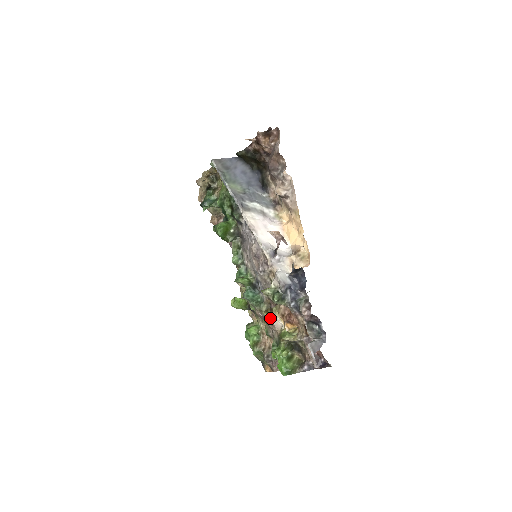
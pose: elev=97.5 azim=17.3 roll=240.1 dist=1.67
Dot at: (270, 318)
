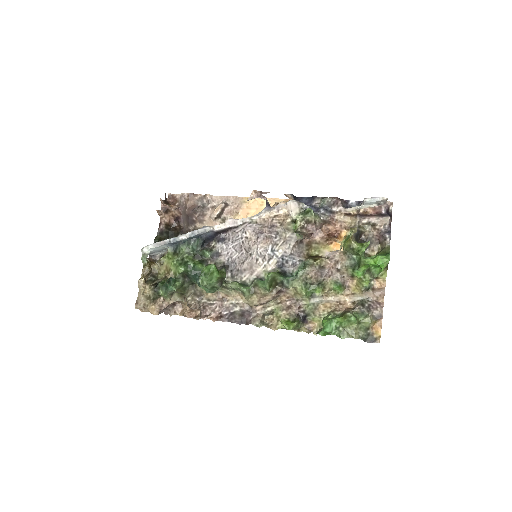
Dot at: (324, 258)
